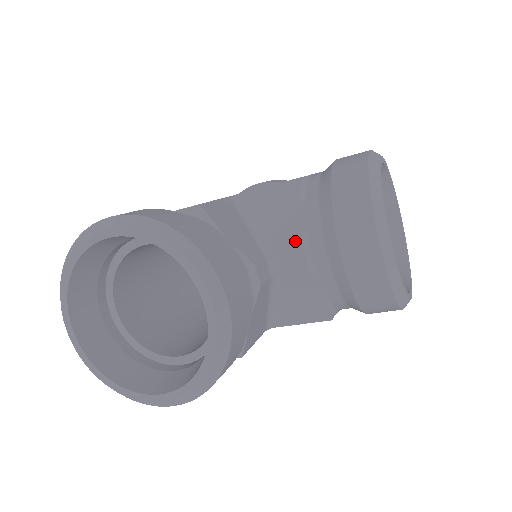
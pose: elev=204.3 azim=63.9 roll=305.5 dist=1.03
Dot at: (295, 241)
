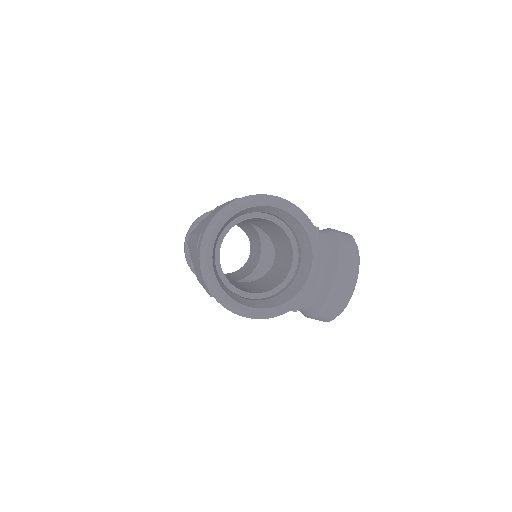
Dot at: occluded
